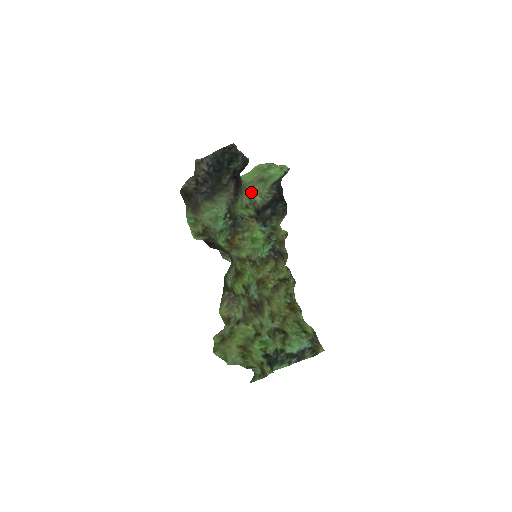
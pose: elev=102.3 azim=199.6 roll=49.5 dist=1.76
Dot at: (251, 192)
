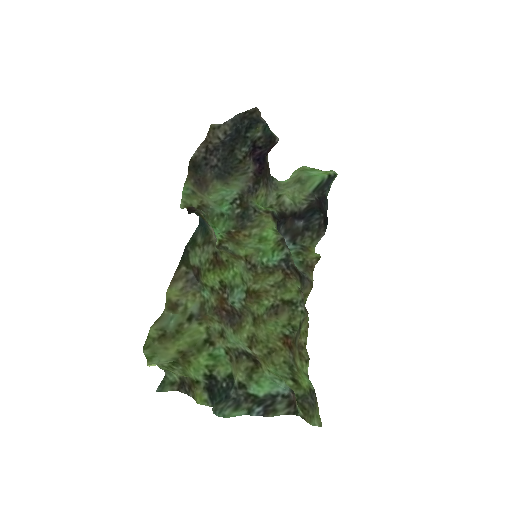
Dot at: (282, 193)
